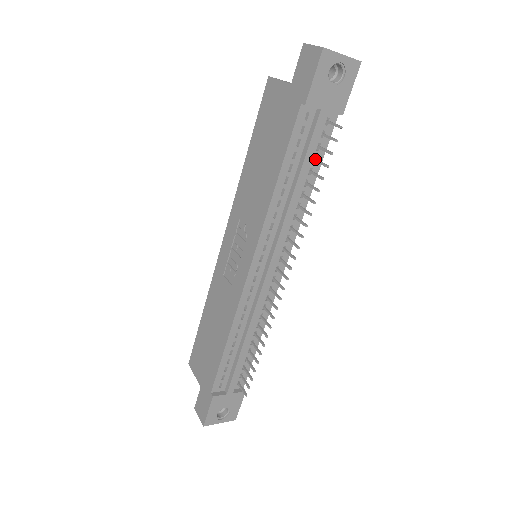
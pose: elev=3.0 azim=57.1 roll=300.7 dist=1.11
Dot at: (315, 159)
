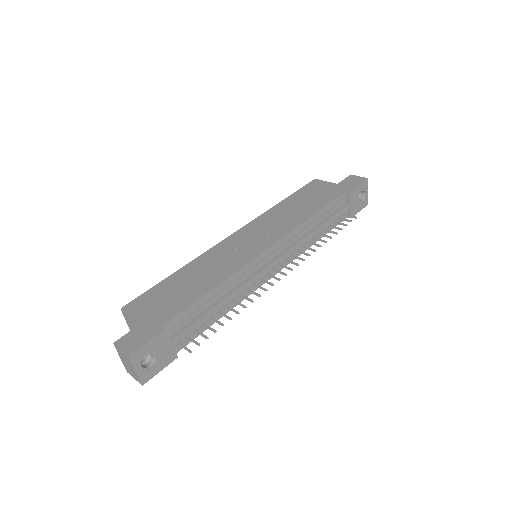
Dot at: (331, 225)
